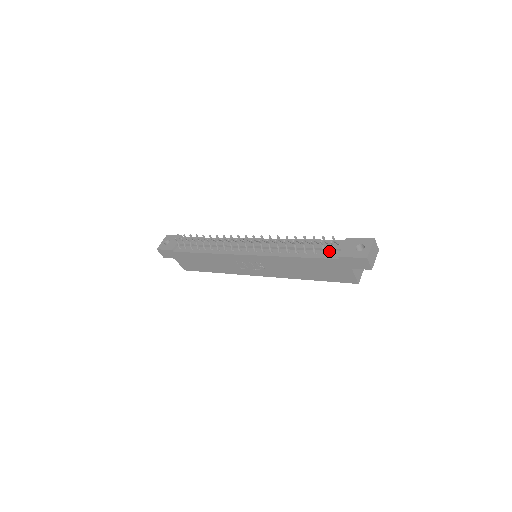
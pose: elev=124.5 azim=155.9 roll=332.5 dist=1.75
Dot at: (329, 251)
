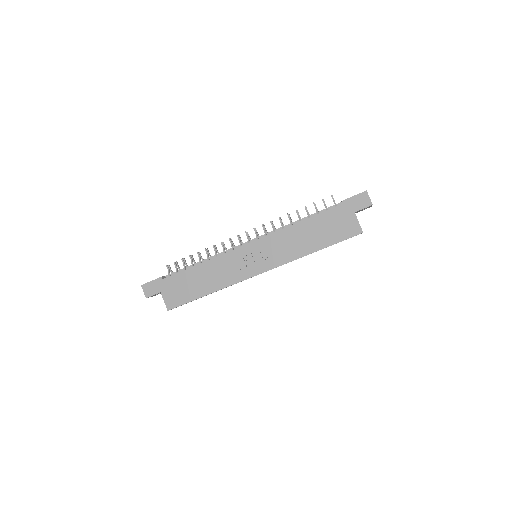
Dot at: occluded
